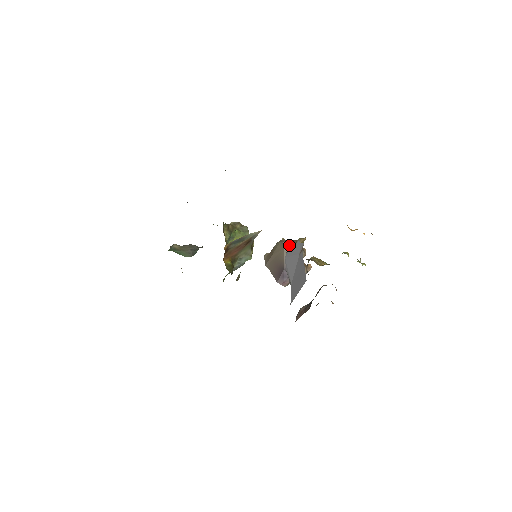
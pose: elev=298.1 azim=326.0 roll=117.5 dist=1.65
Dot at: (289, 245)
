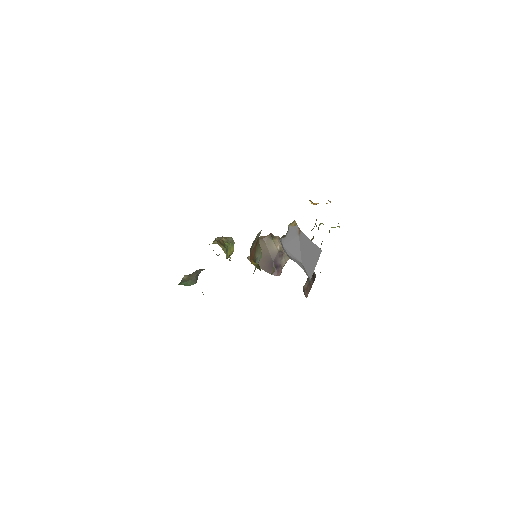
Dot at: (269, 239)
